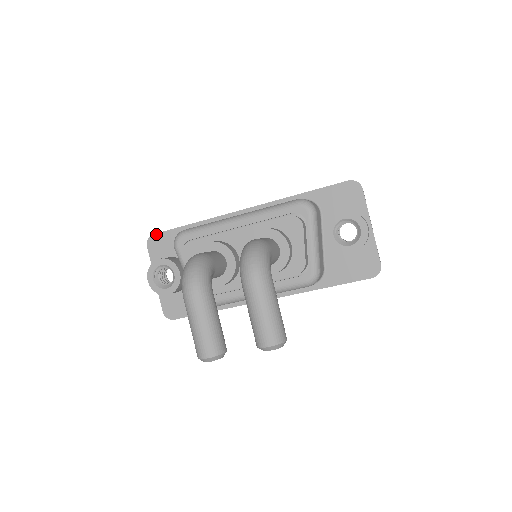
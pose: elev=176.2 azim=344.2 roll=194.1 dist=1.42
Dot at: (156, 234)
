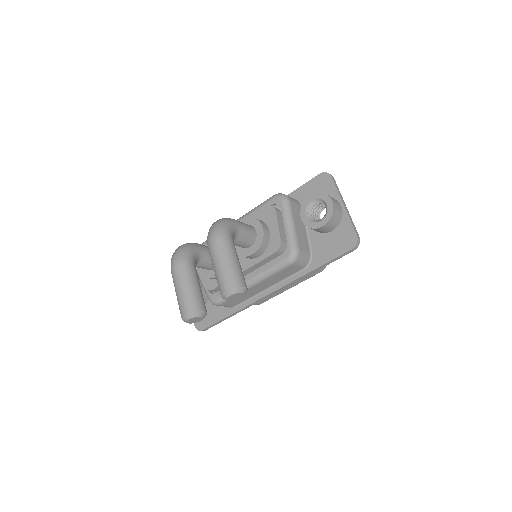
Dot at: occluded
